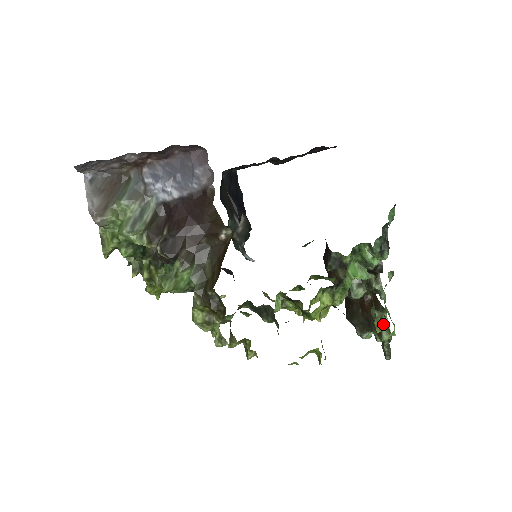
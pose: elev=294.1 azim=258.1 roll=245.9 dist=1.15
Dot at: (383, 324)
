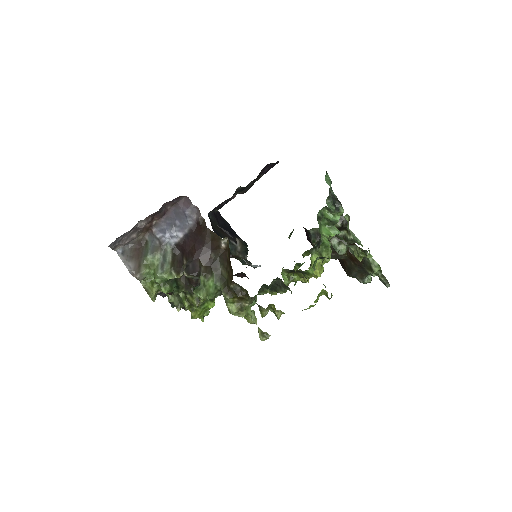
Dot at: (359, 253)
